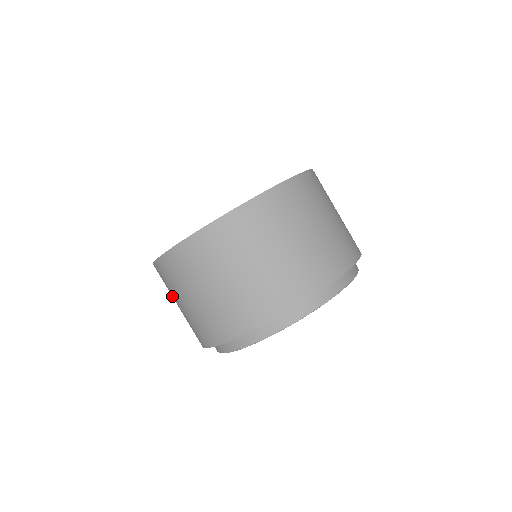
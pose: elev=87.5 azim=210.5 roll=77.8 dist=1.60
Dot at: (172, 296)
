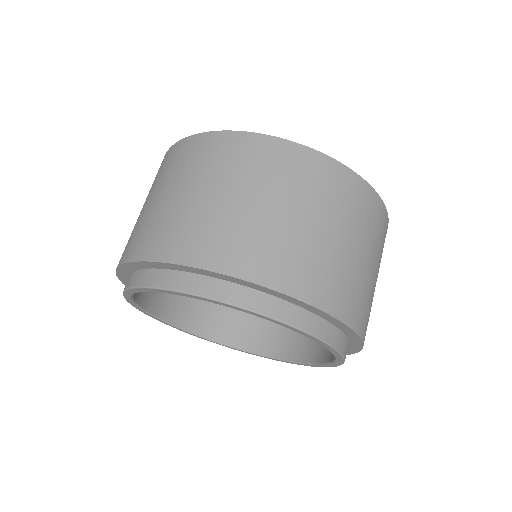
Dot at: occluded
